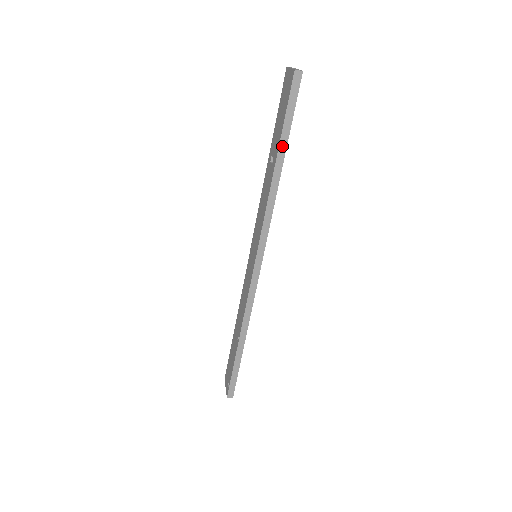
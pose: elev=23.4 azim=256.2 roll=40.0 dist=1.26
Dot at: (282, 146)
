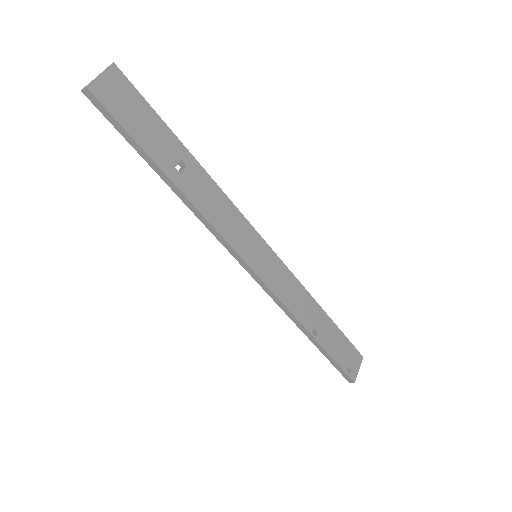
Dot at: (151, 163)
